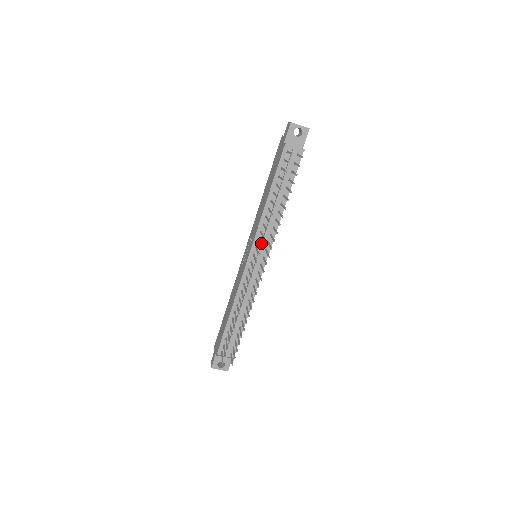
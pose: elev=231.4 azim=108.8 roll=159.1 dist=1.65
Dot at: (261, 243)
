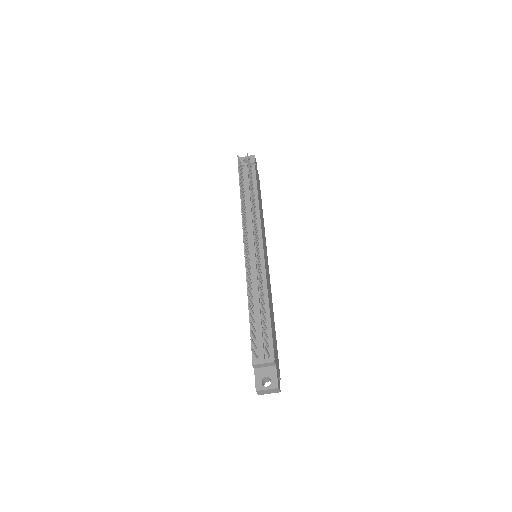
Dot at: (250, 235)
